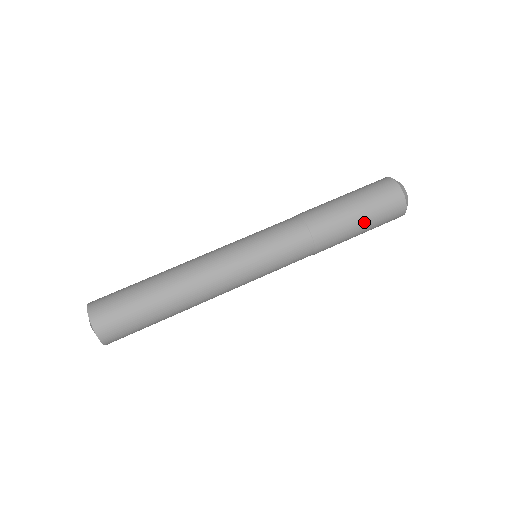
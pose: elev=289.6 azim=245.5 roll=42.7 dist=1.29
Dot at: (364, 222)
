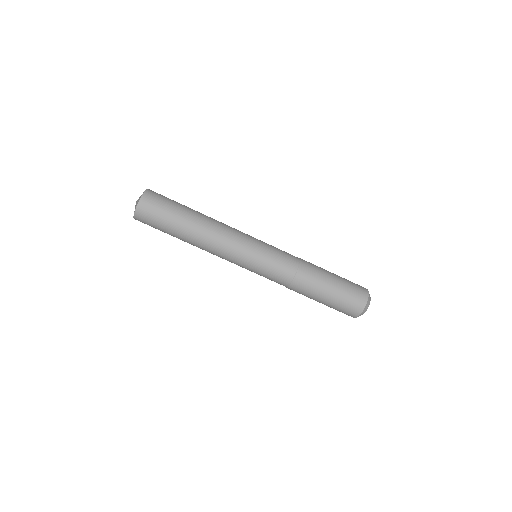
Dot at: occluded
